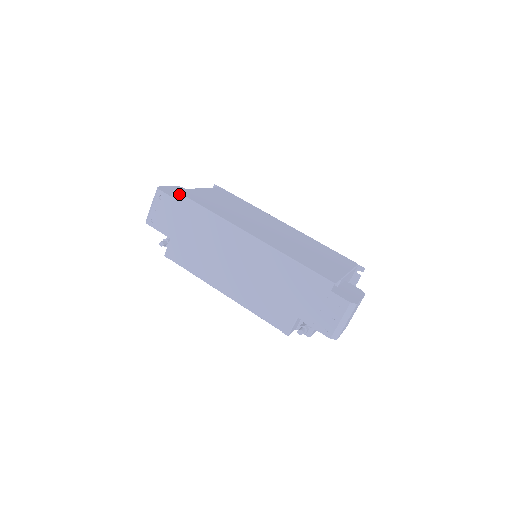
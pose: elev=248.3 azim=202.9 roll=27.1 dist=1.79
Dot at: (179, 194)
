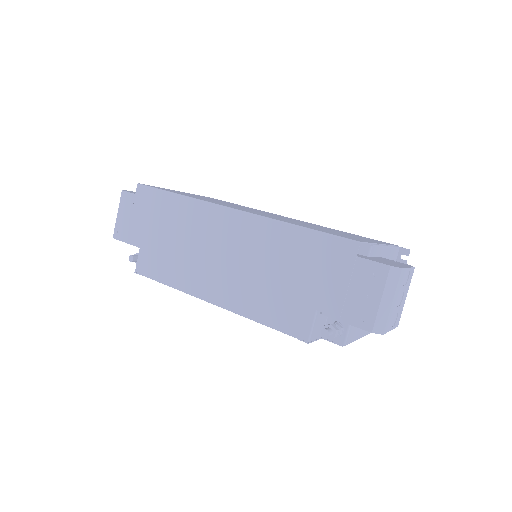
Dot at: (144, 186)
